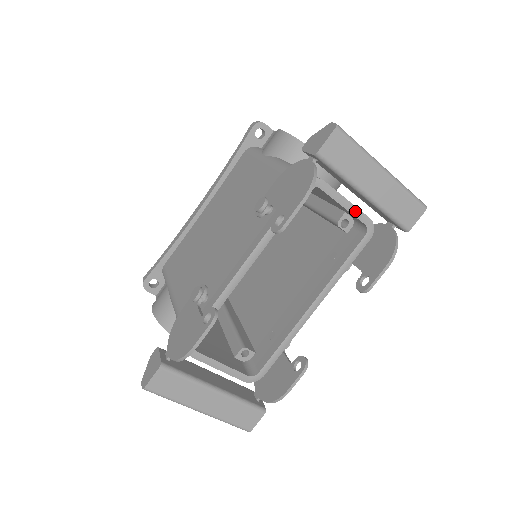
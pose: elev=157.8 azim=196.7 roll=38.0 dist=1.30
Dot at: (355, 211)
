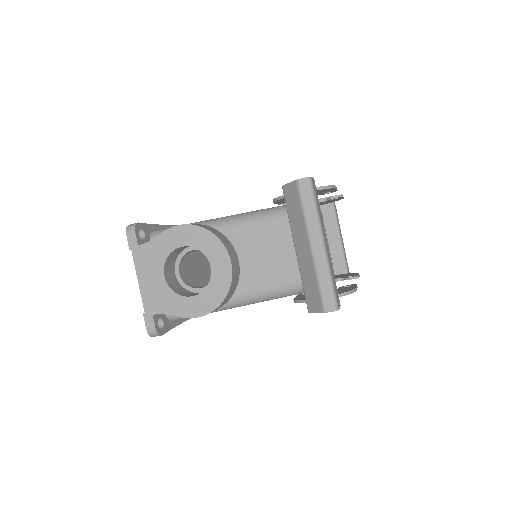
Dot at: (329, 249)
